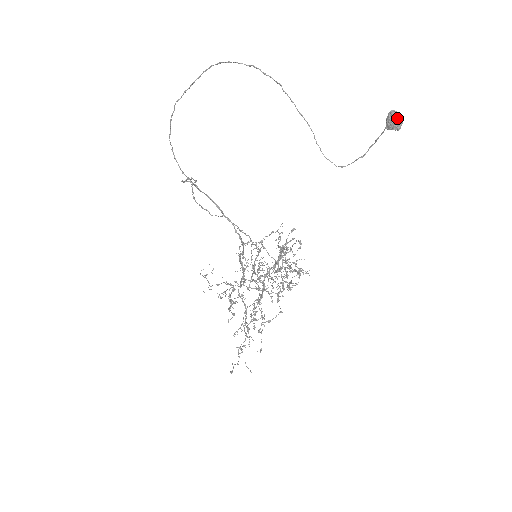
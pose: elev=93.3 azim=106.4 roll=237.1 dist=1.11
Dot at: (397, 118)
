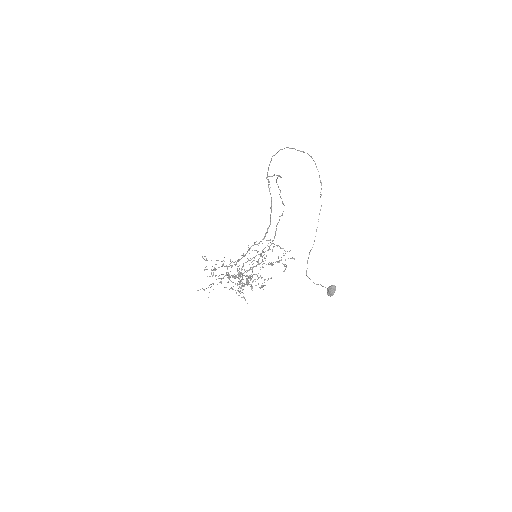
Dot at: (332, 292)
